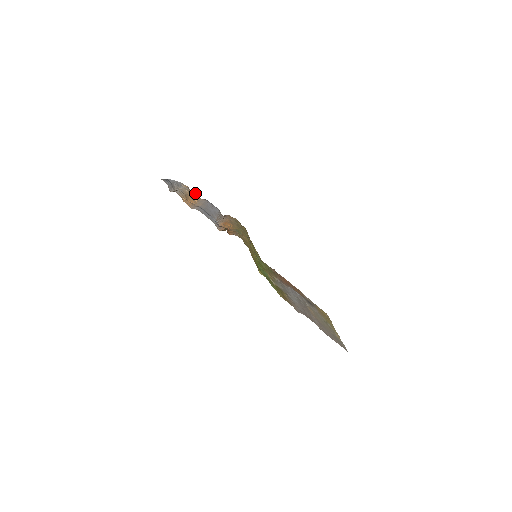
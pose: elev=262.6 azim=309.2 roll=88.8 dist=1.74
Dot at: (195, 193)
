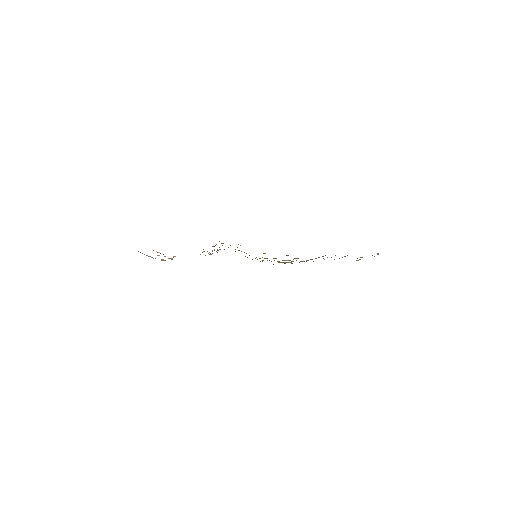
Dot at: occluded
